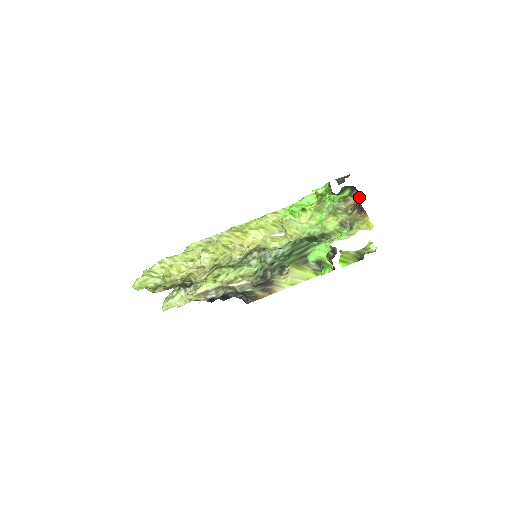
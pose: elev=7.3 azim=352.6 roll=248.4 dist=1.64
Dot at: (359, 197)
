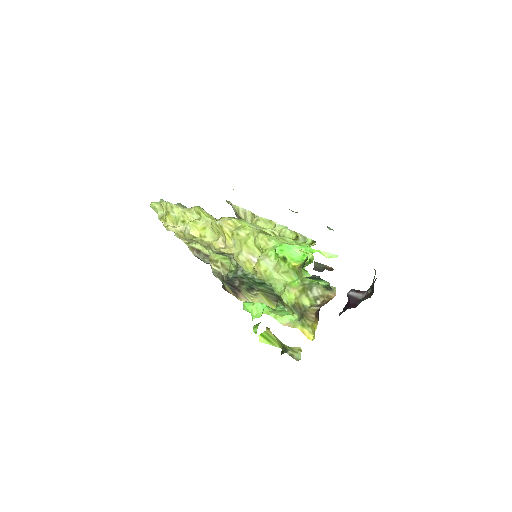
Dot at: occluded
